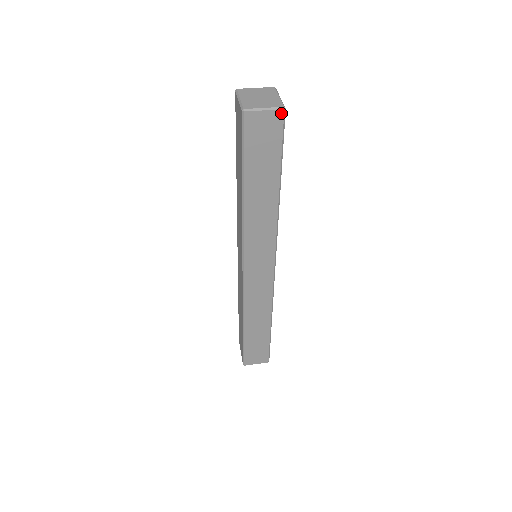
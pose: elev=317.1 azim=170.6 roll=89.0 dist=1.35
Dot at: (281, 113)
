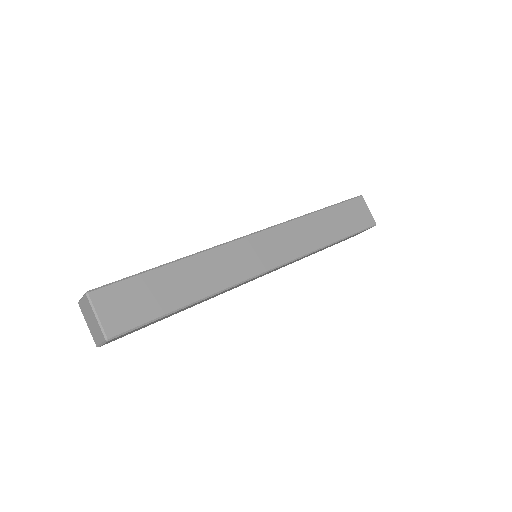
Dot at: occluded
